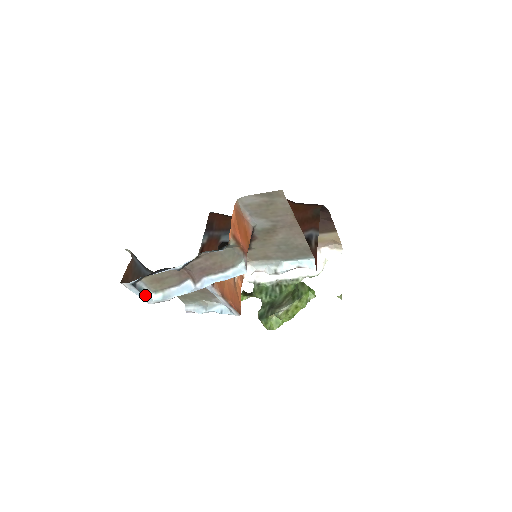
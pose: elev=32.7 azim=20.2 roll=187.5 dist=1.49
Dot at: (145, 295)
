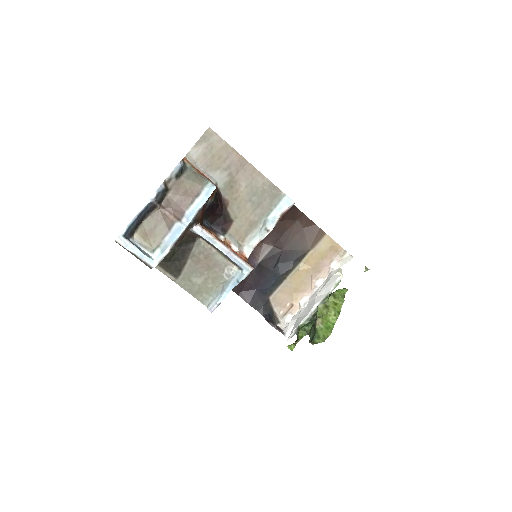
Dot at: (144, 254)
